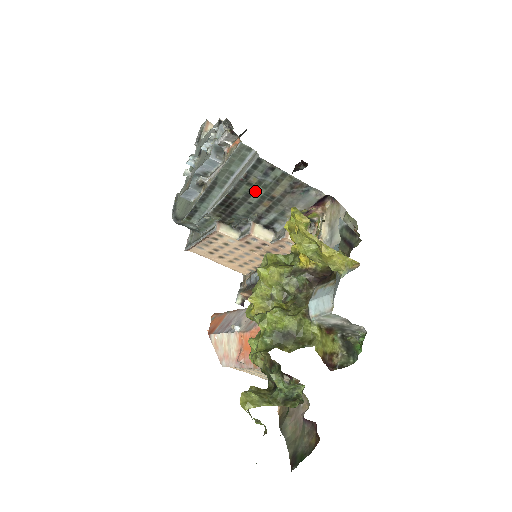
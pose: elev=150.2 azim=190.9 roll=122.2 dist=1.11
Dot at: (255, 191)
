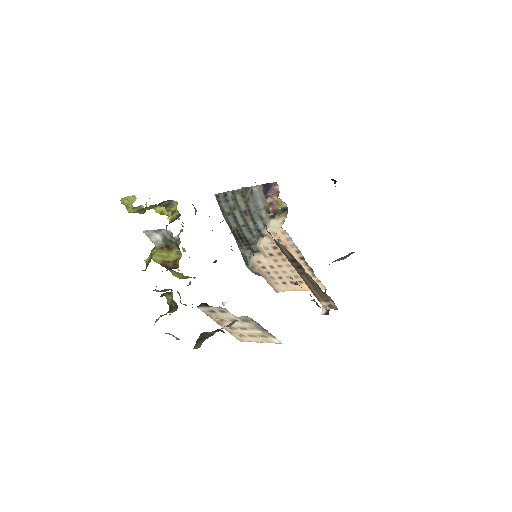
Dot at: (235, 216)
